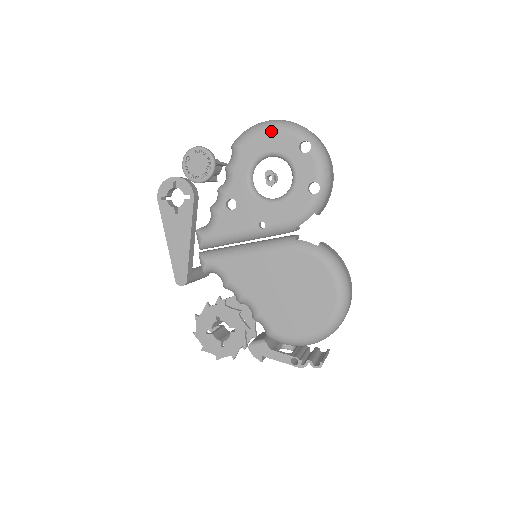
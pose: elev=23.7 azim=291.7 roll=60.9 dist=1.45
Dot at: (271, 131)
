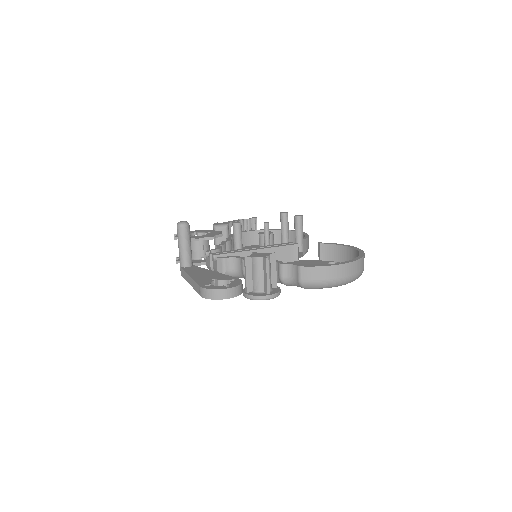
Dot at: occluded
